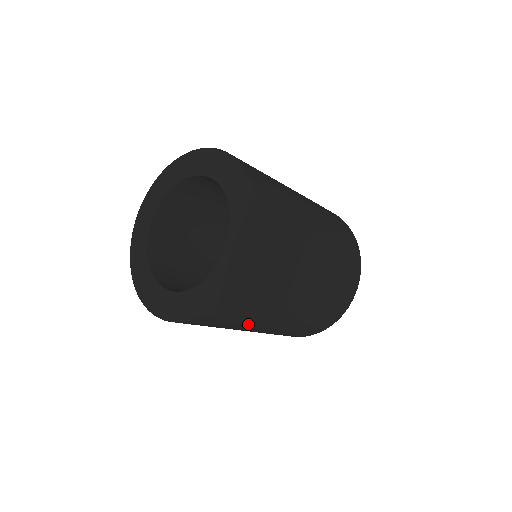
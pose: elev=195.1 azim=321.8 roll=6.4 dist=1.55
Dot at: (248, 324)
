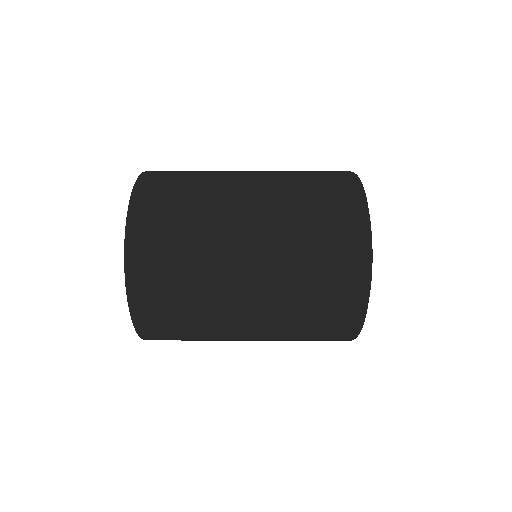
Dot at: (214, 337)
